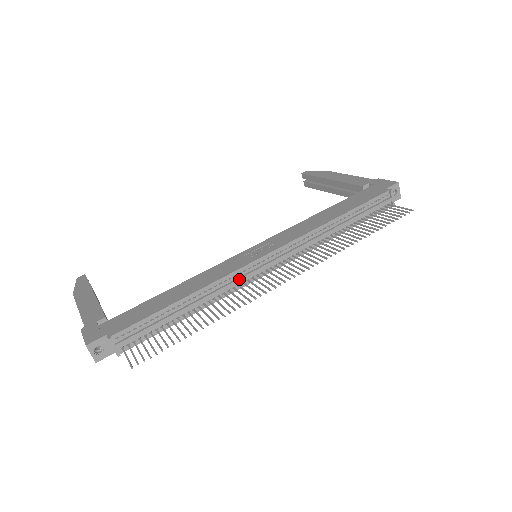
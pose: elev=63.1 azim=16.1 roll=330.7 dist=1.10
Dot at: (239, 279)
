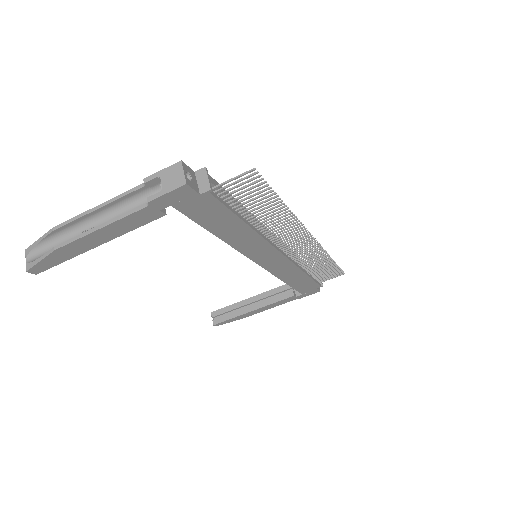
Dot at: occluded
